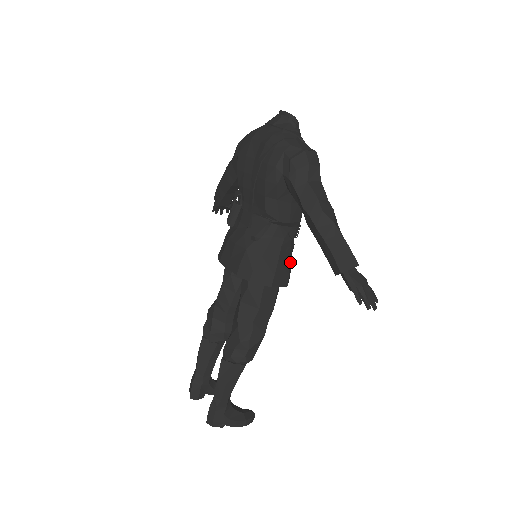
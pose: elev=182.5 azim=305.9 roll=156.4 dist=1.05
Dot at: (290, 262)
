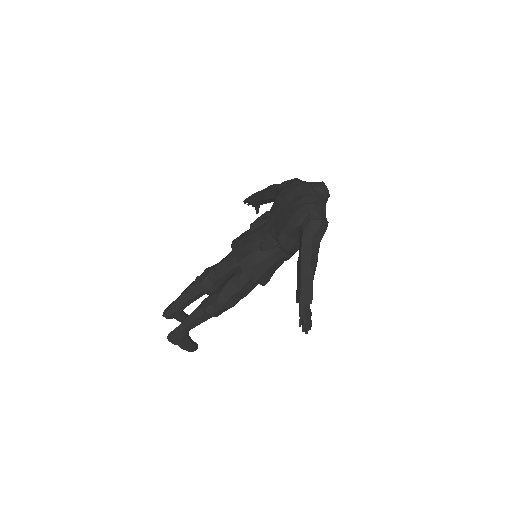
Dot at: occluded
